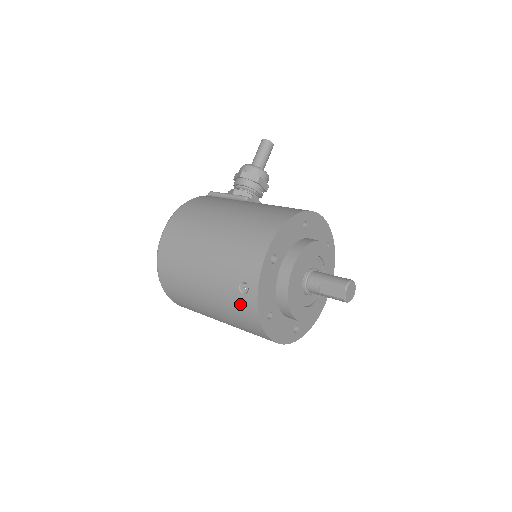
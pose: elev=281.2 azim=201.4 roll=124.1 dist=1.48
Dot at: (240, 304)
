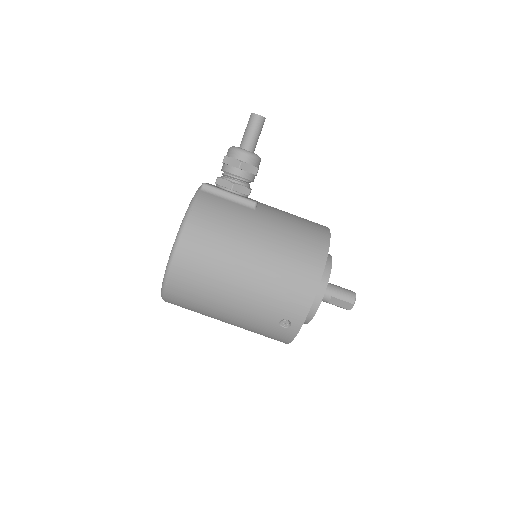
Dot at: (275, 331)
